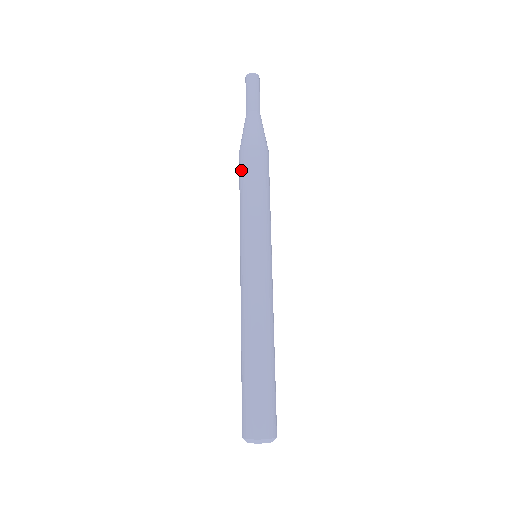
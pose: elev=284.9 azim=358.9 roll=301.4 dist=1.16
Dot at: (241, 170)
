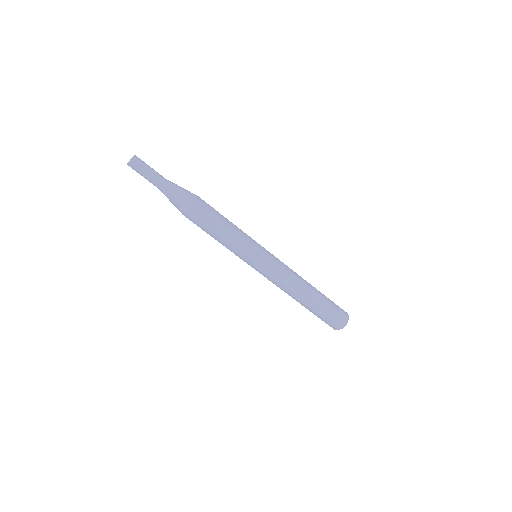
Dot at: (202, 223)
